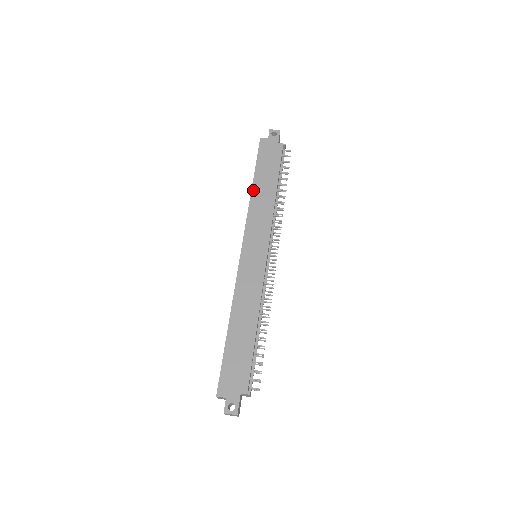
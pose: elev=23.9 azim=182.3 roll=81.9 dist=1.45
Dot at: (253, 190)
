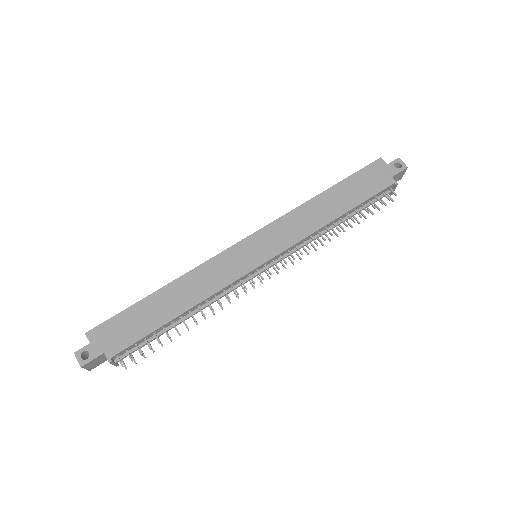
Dot at: (318, 196)
